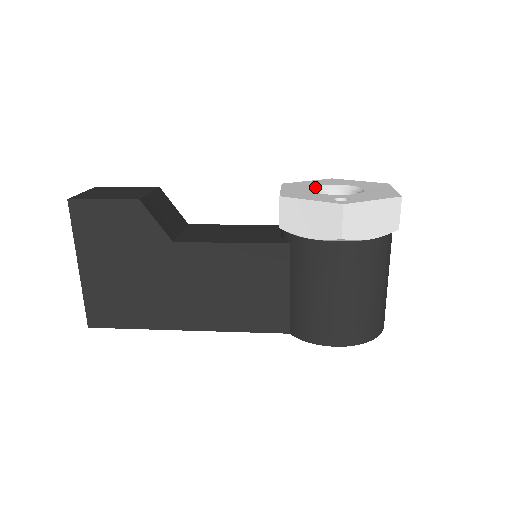
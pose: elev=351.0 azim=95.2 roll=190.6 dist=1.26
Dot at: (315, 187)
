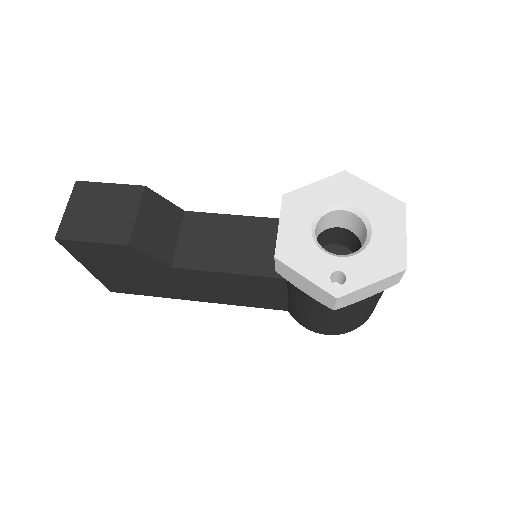
Dot at: (319, 214)
